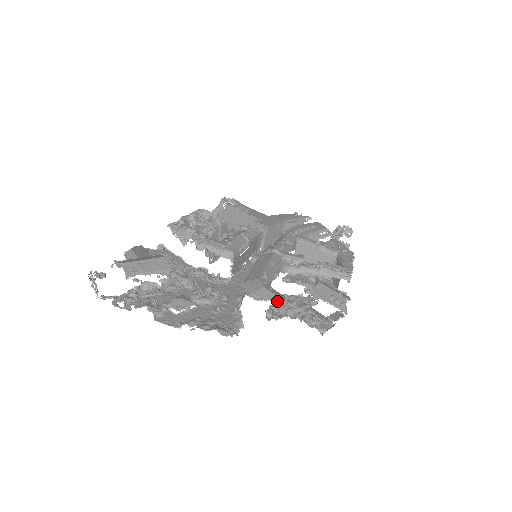
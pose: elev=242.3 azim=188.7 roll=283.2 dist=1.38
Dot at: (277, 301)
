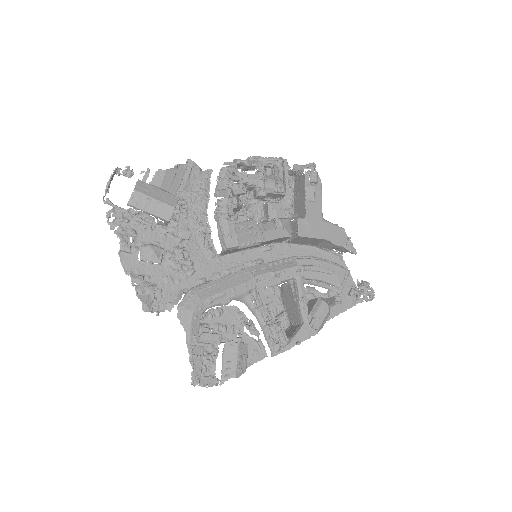
Dot at: (186, 333)
